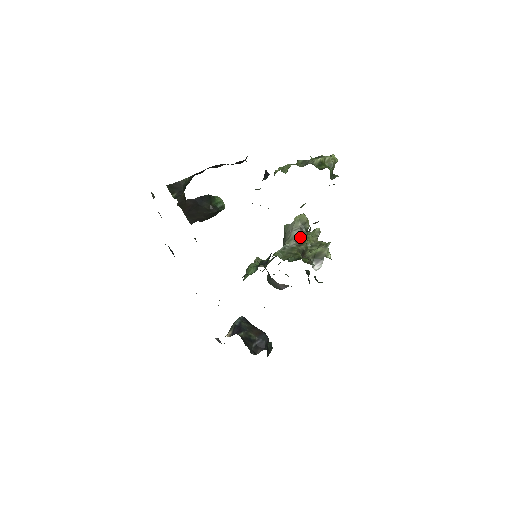
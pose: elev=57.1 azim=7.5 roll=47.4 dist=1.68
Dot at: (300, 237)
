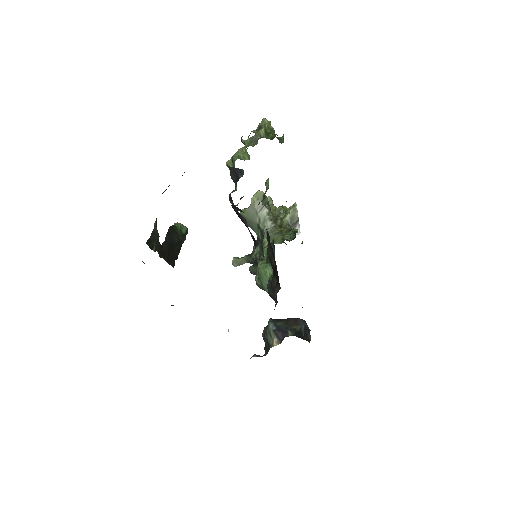
Dot at: (271, 214)
